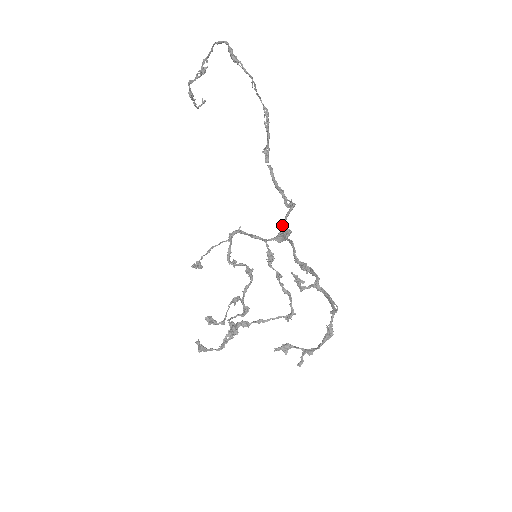
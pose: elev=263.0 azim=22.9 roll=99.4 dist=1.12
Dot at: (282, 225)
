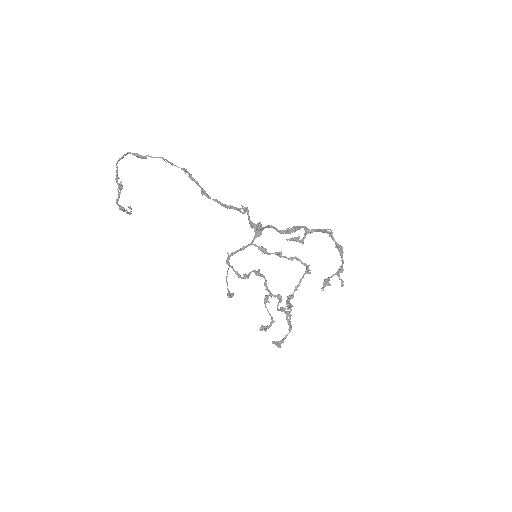
Dot at: (251, 226)
